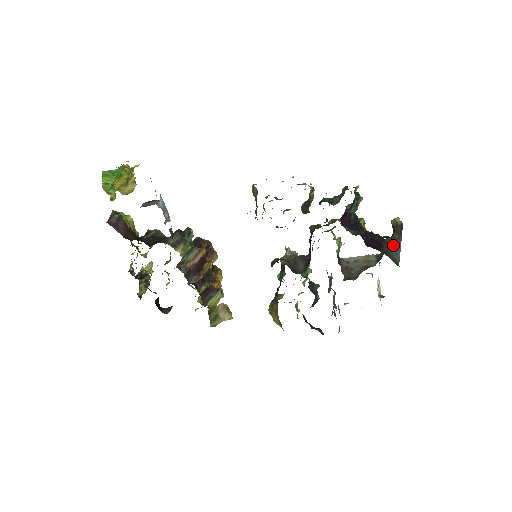
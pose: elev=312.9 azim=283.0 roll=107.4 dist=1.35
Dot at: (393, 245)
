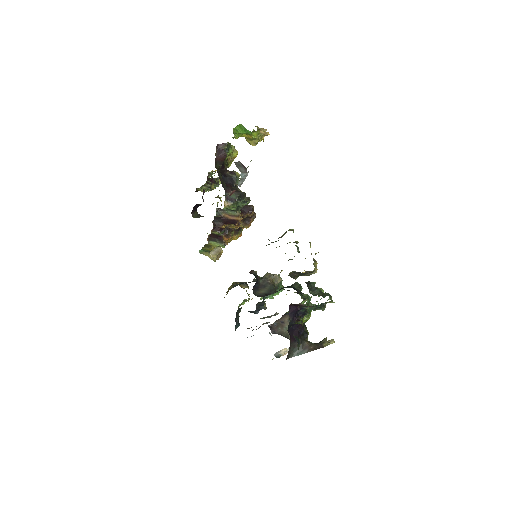
Dot at: (303, 348)
